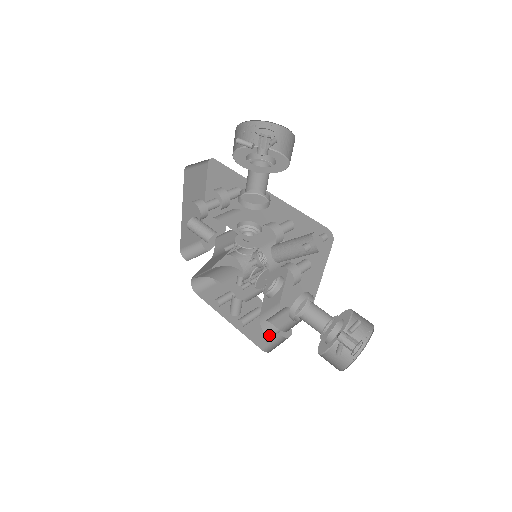
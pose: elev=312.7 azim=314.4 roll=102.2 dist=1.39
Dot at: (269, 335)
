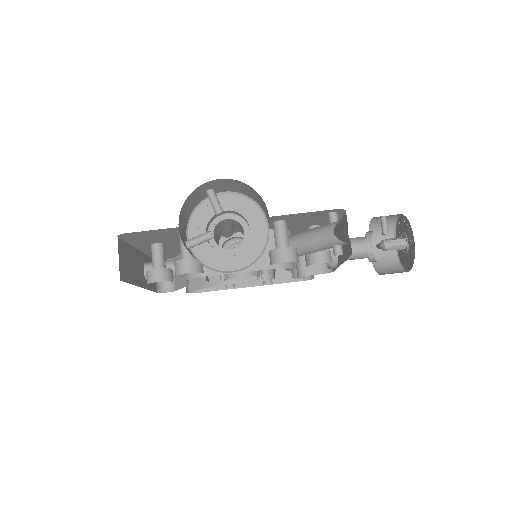
Dot at: occluded
